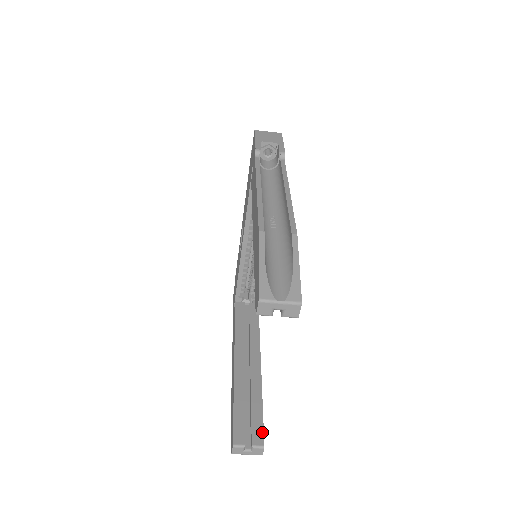
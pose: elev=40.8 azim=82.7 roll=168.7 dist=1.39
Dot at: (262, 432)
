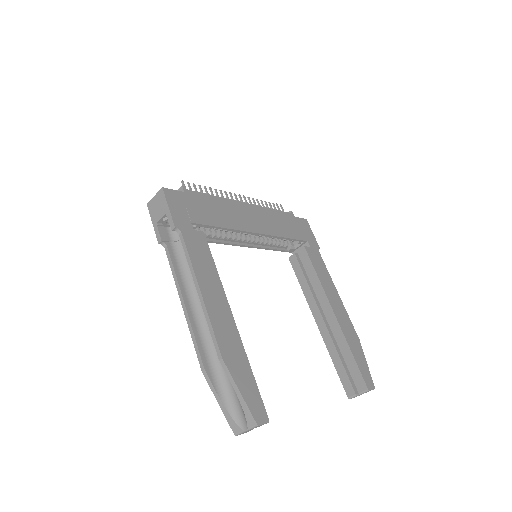
Dot at: (362, 378)
